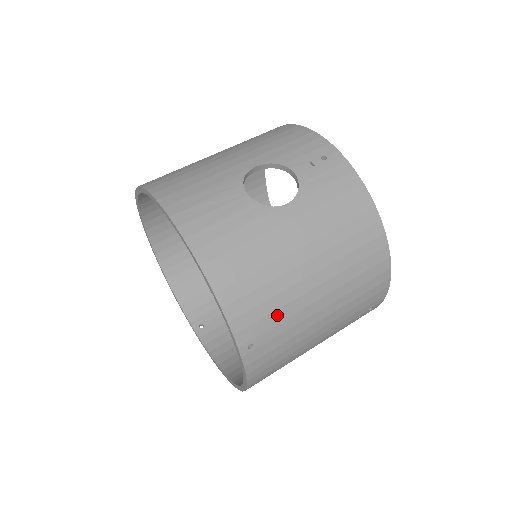
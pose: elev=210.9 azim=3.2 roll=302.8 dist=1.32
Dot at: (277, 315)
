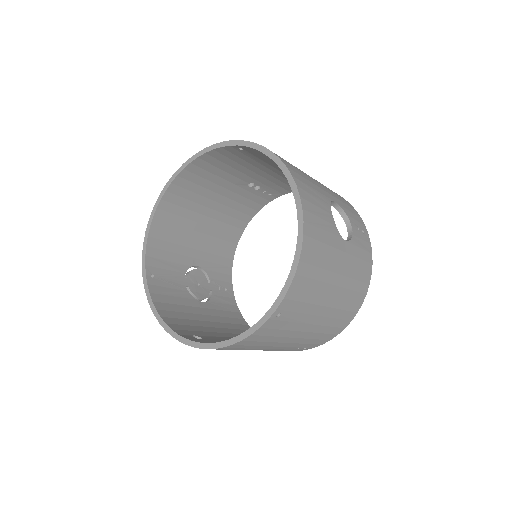
Dot at: (303, 306)
